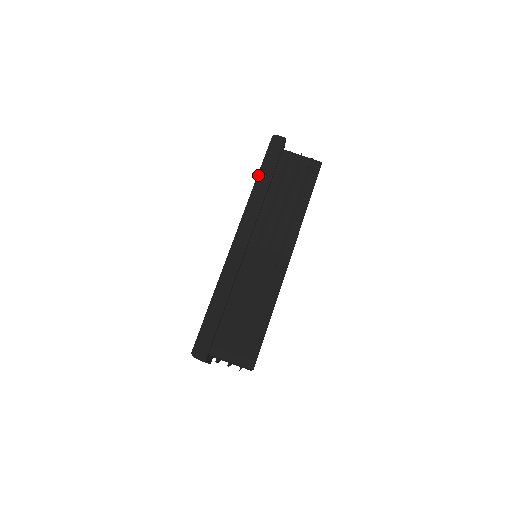
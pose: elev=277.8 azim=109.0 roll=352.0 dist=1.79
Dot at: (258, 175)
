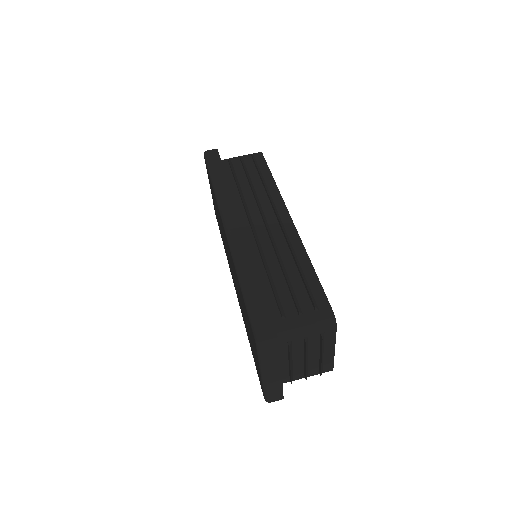
Dot at: (211, 179)
